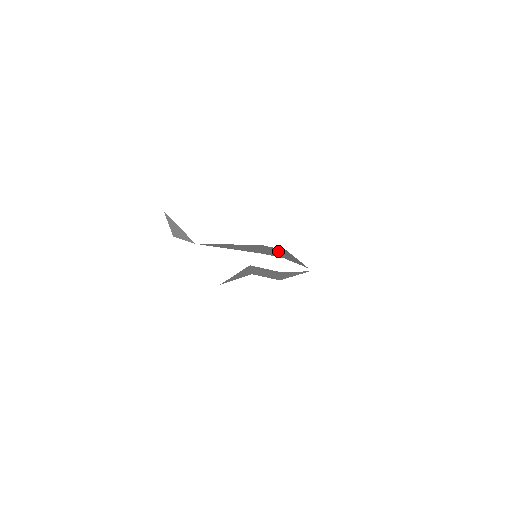
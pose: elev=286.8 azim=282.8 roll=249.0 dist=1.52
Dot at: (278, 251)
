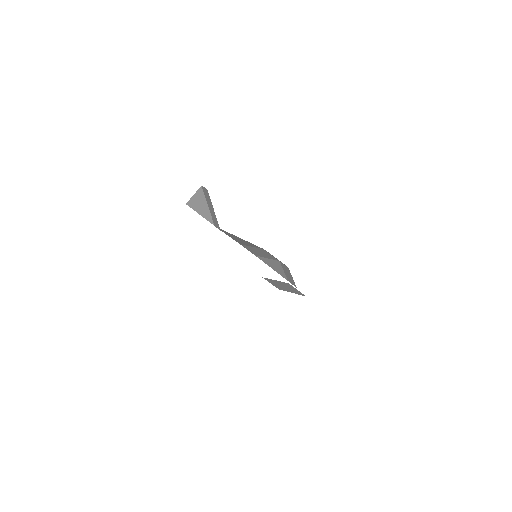
Dot at: (267, 255)
